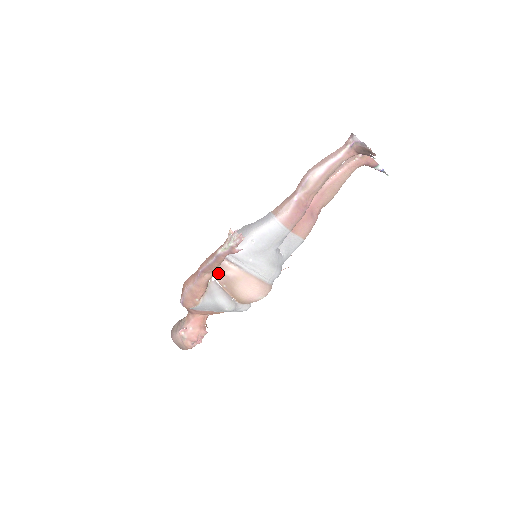
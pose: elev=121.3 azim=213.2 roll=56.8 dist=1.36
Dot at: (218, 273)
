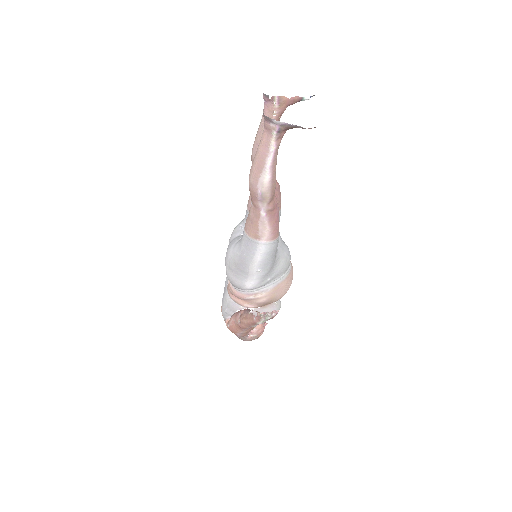
Dot at: (249, 305)
